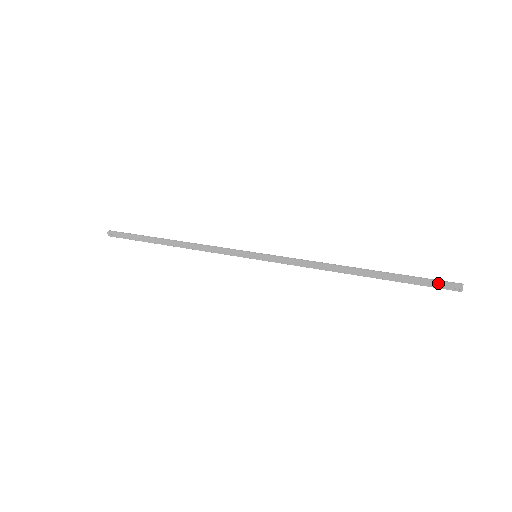
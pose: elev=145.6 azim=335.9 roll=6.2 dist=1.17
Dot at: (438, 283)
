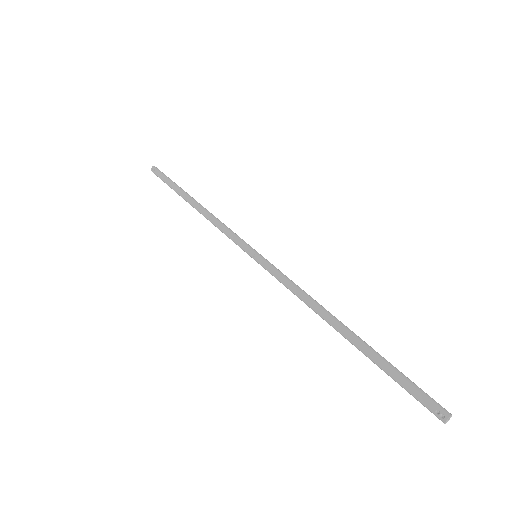
Dot at: (423, 394)
